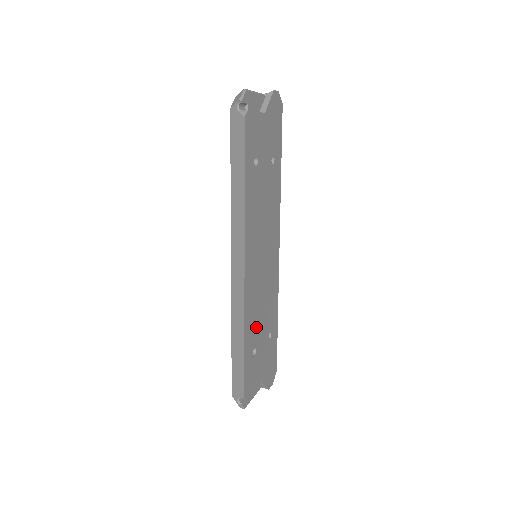
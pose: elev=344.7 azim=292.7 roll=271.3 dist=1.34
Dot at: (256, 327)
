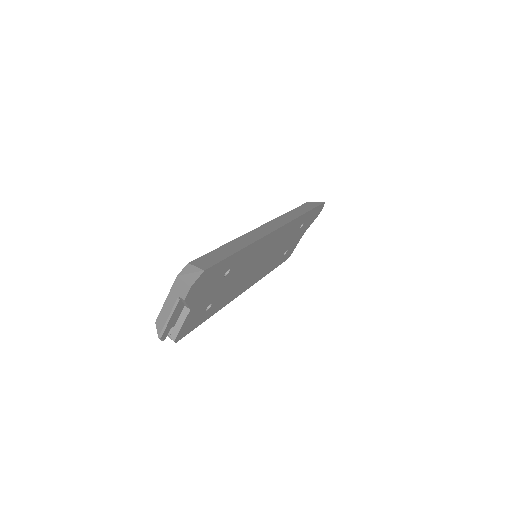
Dot at: (279, 255)
